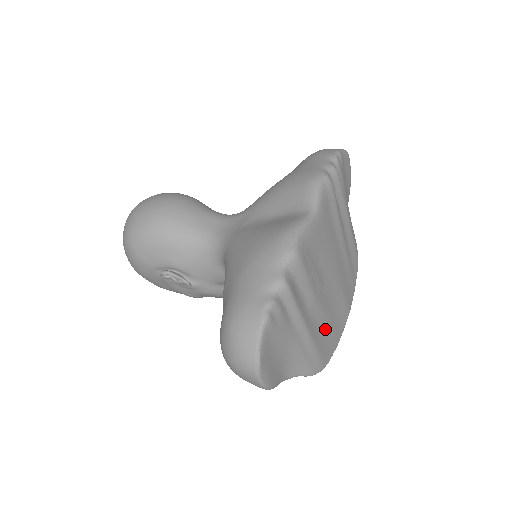
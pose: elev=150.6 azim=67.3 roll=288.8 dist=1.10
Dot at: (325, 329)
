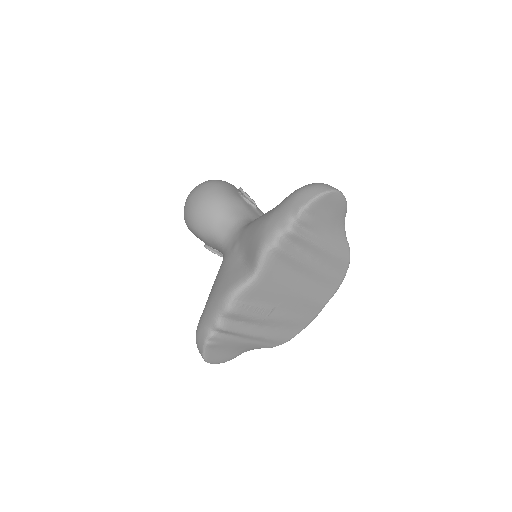
Dot at: (284, 326)
